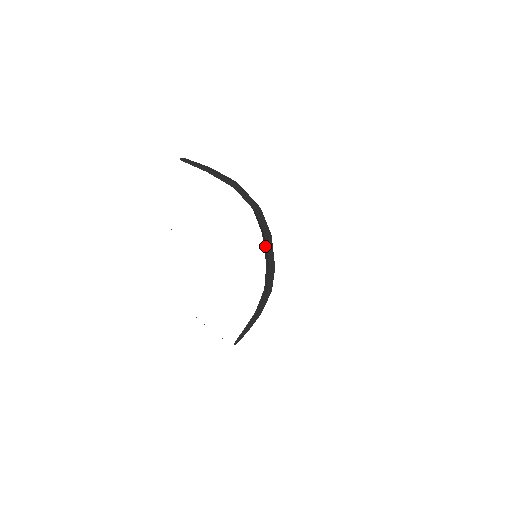
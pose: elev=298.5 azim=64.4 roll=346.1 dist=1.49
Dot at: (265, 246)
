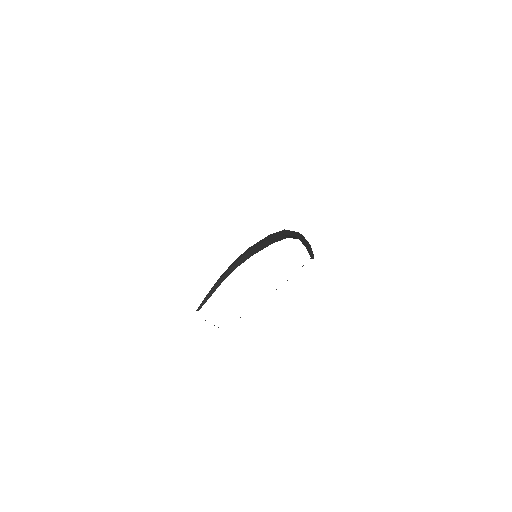
Dot at: (264, 246)
